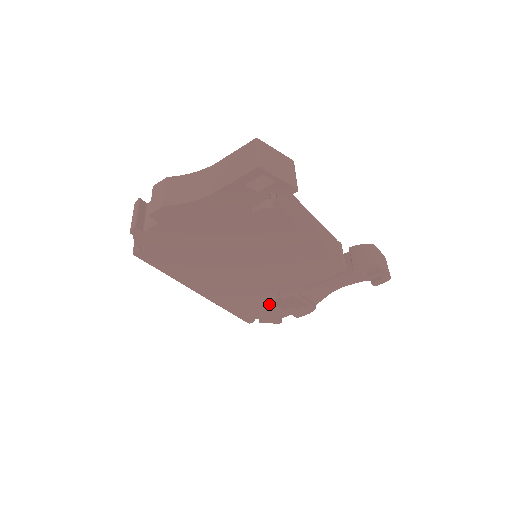
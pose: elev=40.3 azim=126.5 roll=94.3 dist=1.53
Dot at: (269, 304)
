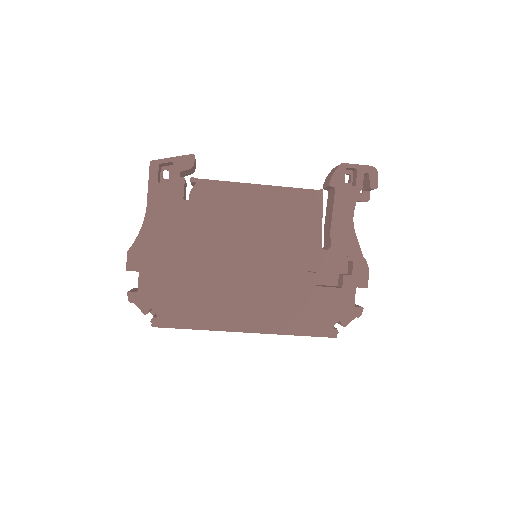
Dot at: (319, 292)
